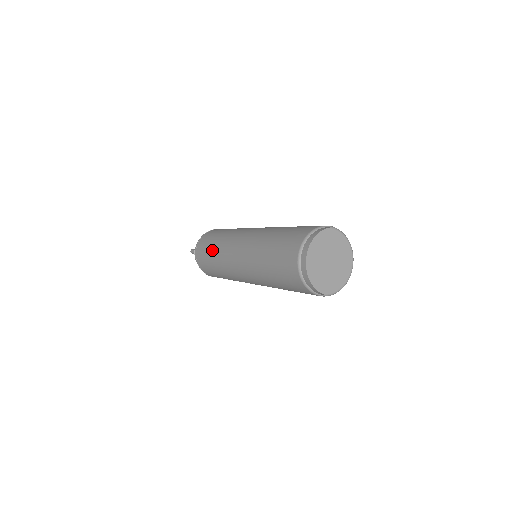
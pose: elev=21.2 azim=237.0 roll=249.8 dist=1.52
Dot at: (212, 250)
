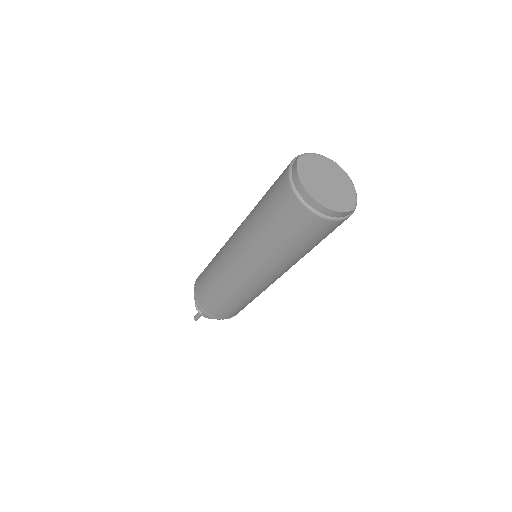
Dot at: (210, 264)
